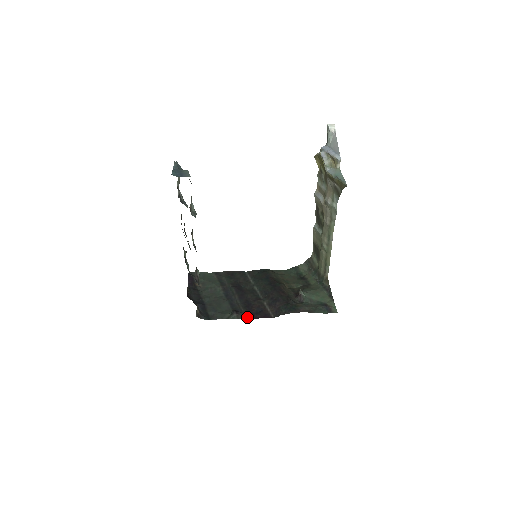
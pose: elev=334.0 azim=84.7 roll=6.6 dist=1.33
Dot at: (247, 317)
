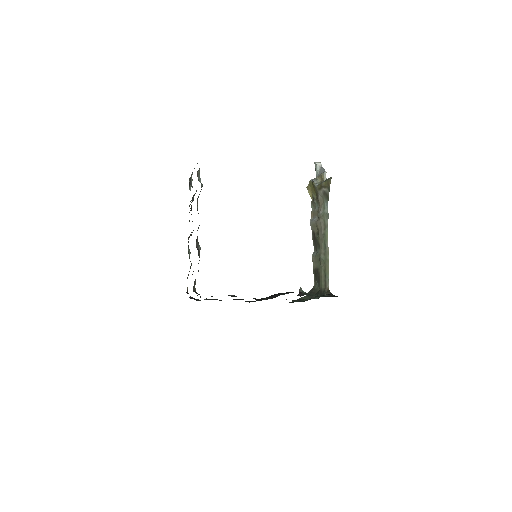
Dot at: occluded
